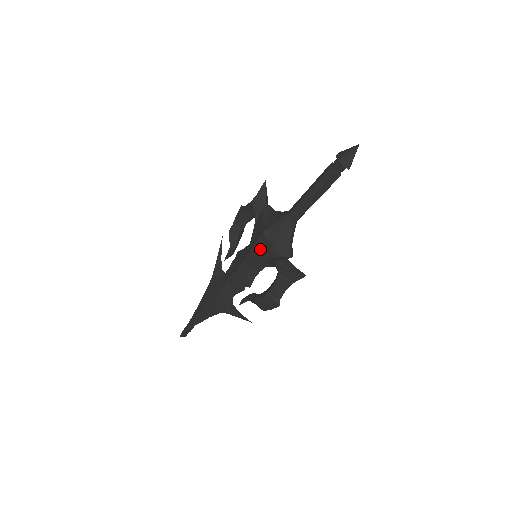
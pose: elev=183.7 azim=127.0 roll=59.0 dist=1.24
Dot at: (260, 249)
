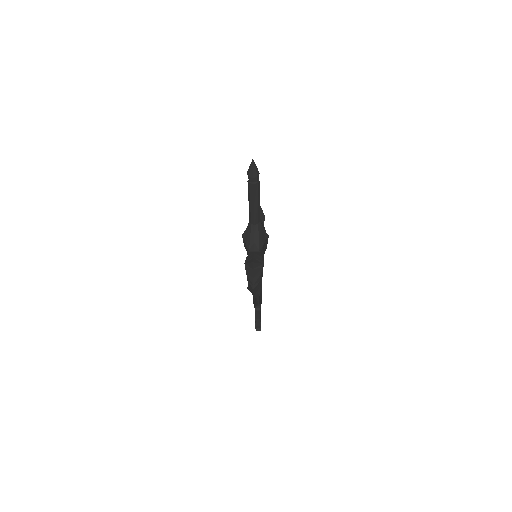
Dot at: (246, 249)
